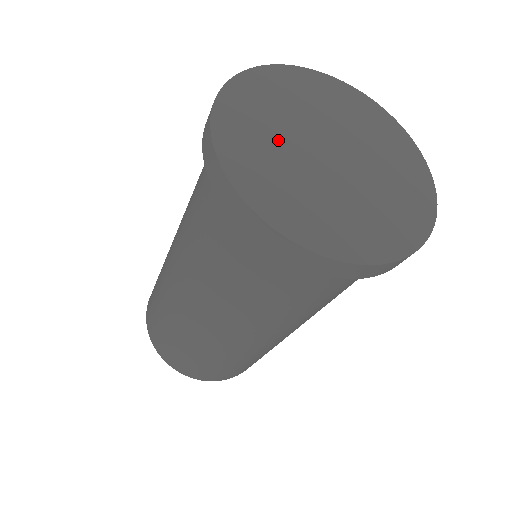
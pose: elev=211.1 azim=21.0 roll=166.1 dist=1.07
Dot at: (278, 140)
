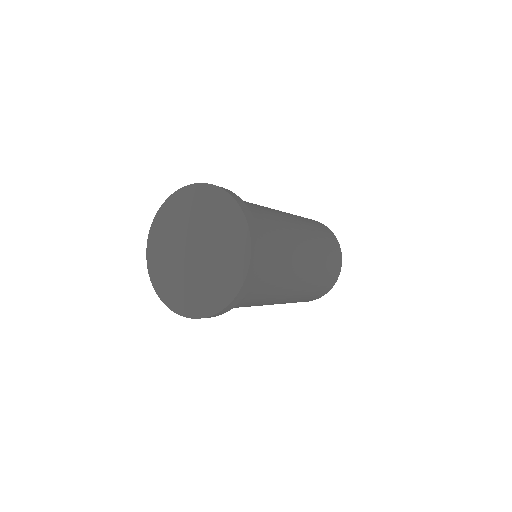
Dot at: (178, 230)
